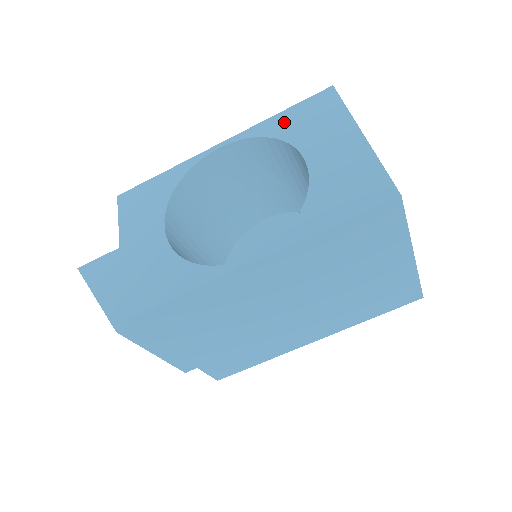
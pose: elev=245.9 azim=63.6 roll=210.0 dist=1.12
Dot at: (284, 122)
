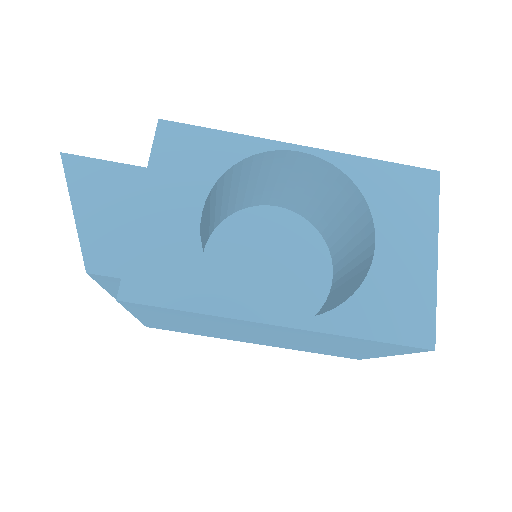
Dot at: (377, 177)
